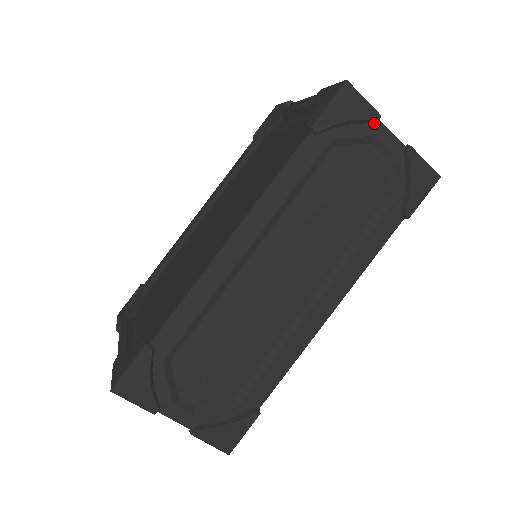
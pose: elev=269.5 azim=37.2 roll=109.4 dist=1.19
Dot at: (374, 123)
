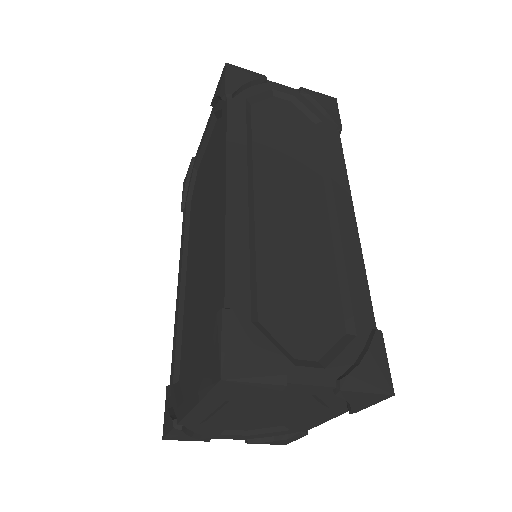
Dot at: (265, 82)
